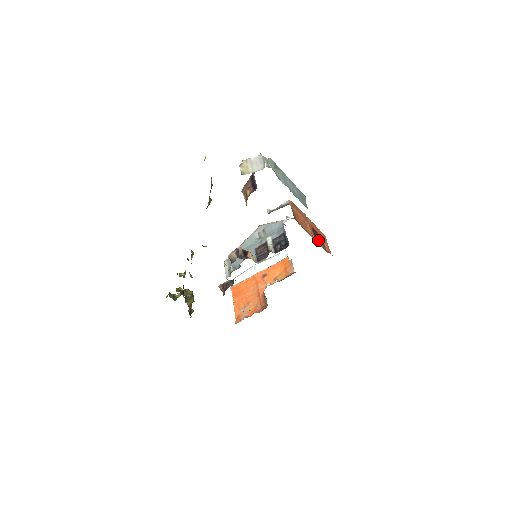
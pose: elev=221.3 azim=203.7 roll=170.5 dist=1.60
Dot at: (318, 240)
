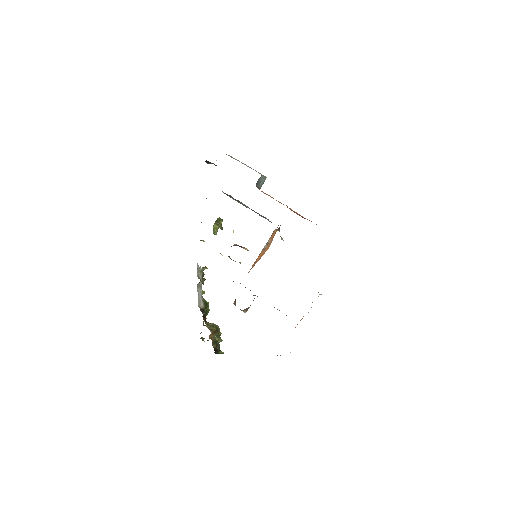
Dot at: occluded
